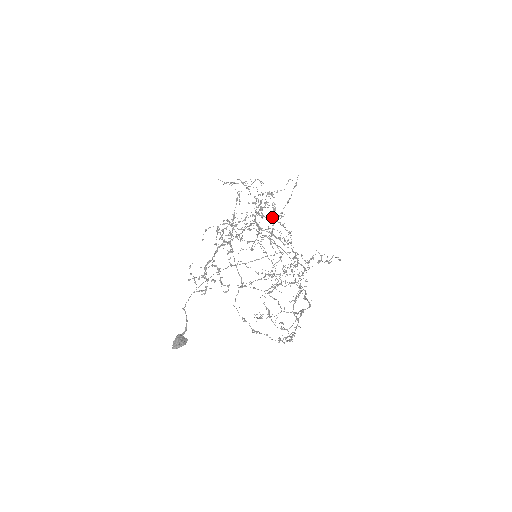
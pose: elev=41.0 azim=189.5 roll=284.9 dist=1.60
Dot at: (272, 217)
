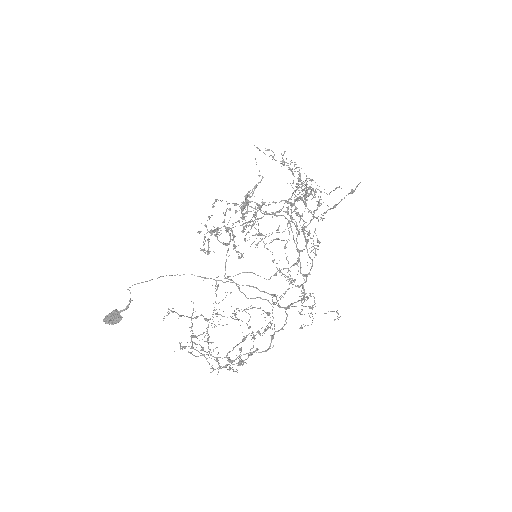
Dot at: (311, 212)
